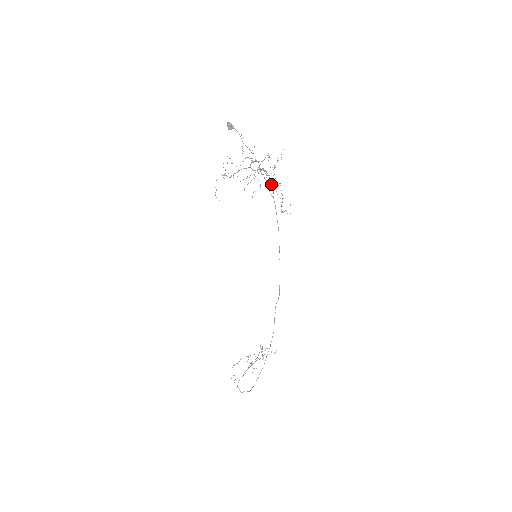
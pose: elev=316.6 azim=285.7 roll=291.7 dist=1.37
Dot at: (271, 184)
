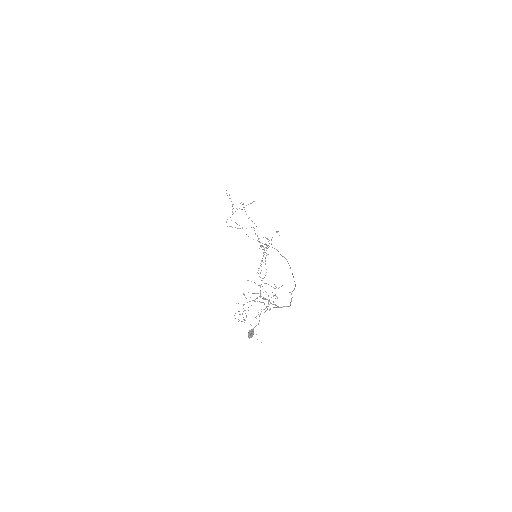
Dot at: (291, 301)
